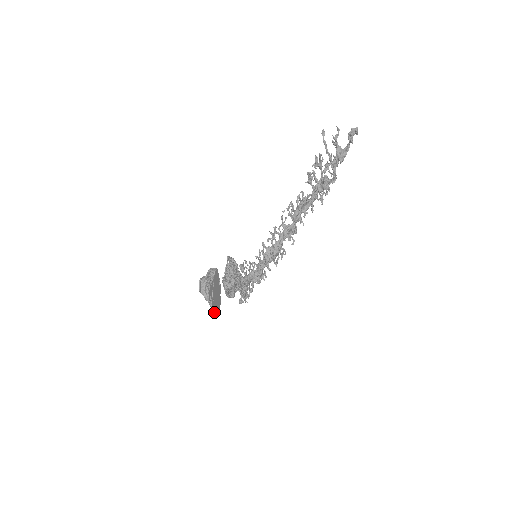
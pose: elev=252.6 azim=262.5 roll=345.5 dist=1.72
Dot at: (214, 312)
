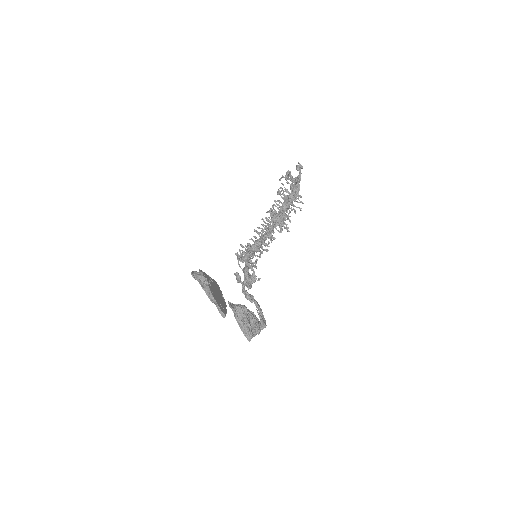
Dot at: (214, 298)
